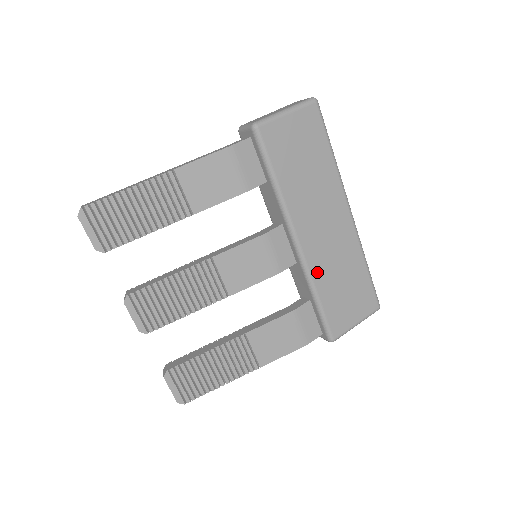
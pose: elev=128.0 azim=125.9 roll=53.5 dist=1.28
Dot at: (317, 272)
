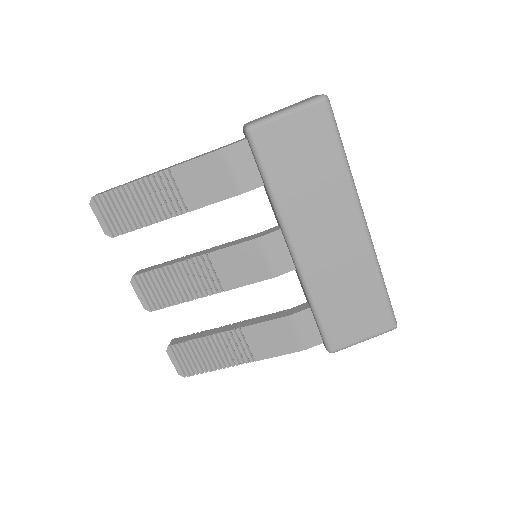
Dot at: (315, 282)
